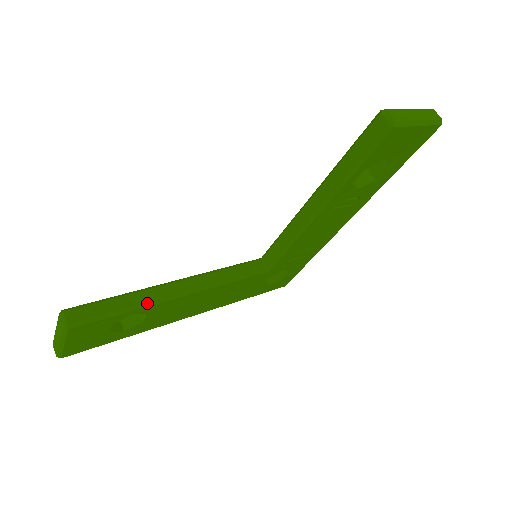
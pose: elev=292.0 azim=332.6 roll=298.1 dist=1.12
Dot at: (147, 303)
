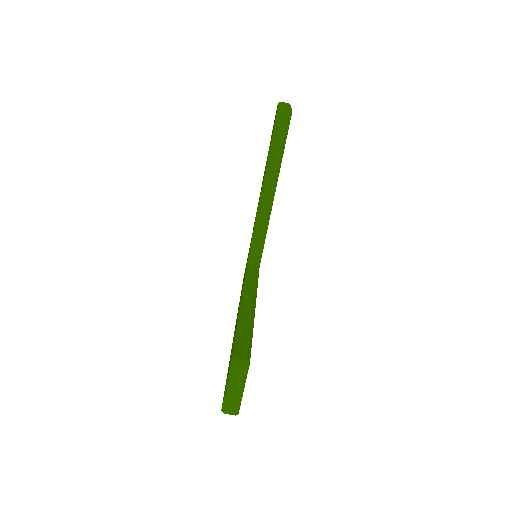
Dot at: (252, 322)
